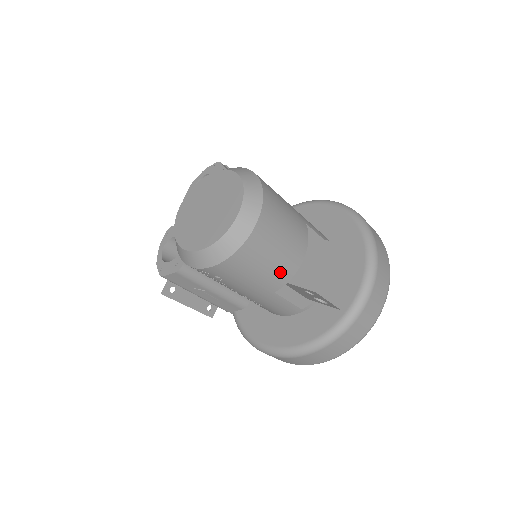
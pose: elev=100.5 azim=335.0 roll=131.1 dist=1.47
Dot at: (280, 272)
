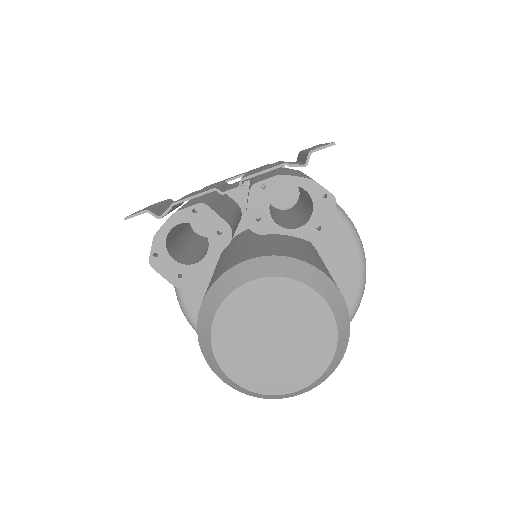
Dot at: occluded
